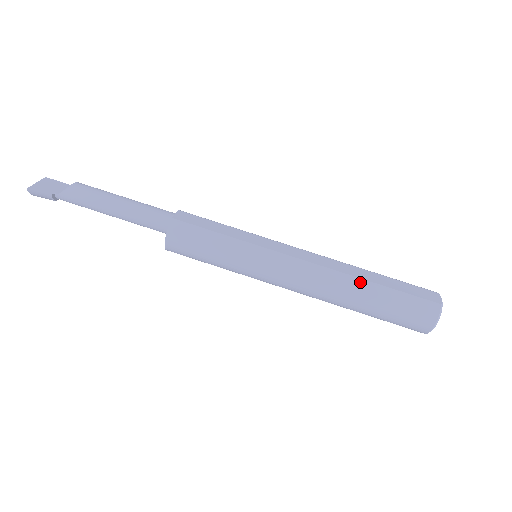
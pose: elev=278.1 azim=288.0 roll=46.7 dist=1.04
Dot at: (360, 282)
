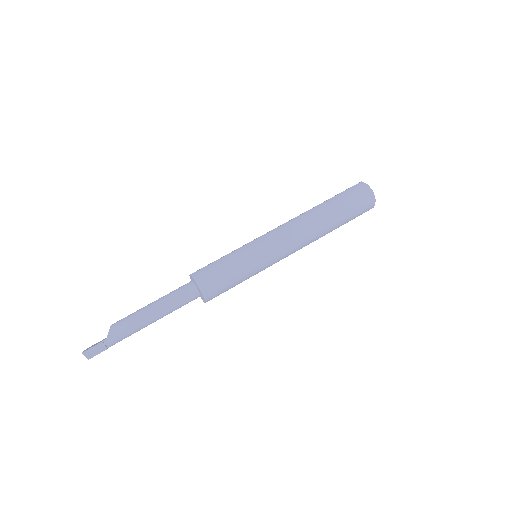
Dot at: (317, 207)
